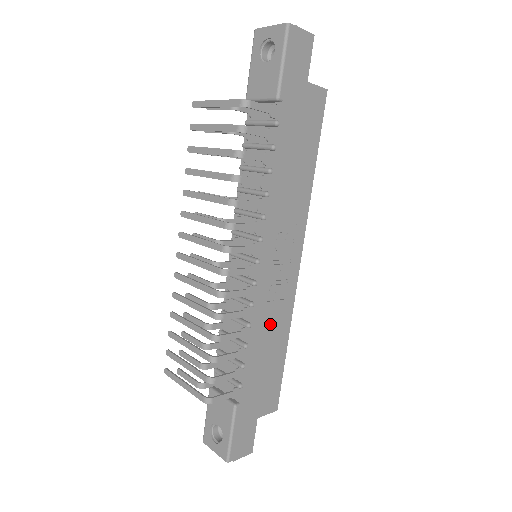
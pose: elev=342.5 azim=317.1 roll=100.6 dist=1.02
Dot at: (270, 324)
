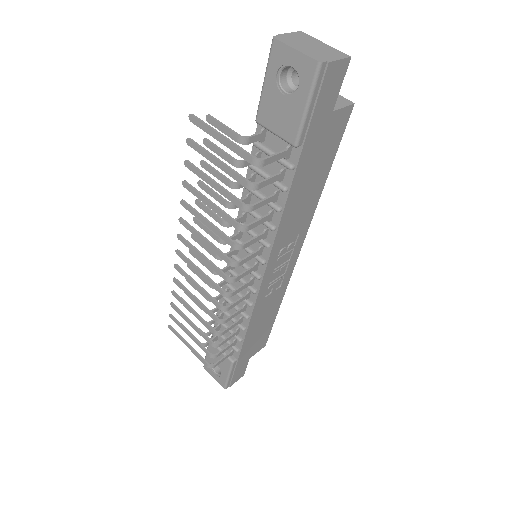
Dot at: (266, 308)
